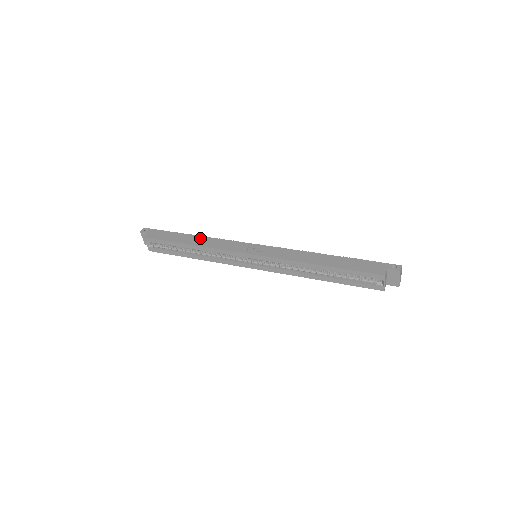
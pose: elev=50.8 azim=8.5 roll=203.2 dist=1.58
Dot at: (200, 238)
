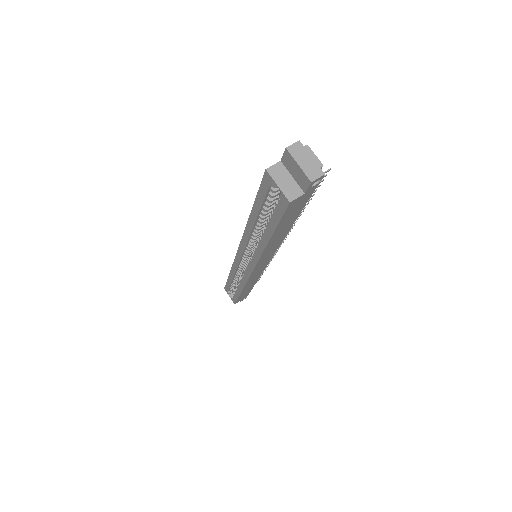
Dot at: occluded
